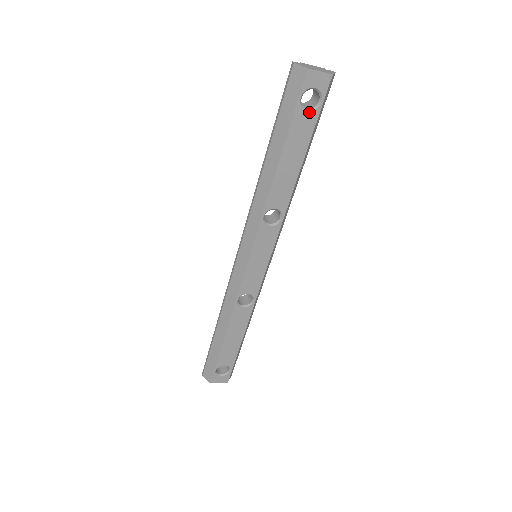
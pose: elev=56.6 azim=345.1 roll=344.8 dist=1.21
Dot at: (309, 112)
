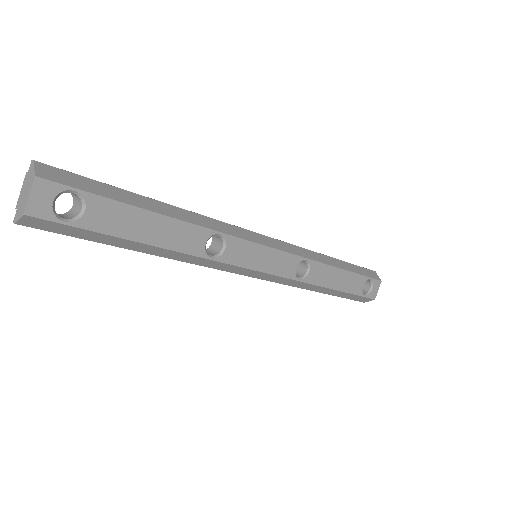
Dot at: (86, 208)
